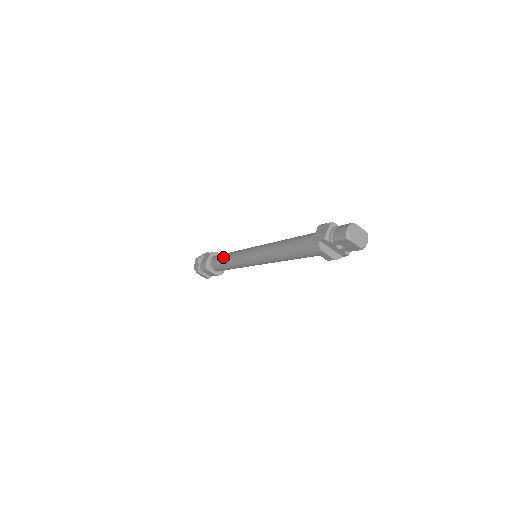
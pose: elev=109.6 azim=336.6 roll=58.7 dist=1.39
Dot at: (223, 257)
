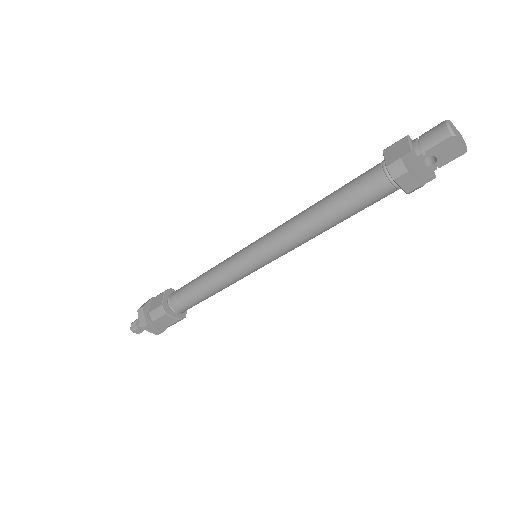
Dot at: (194, 282)
